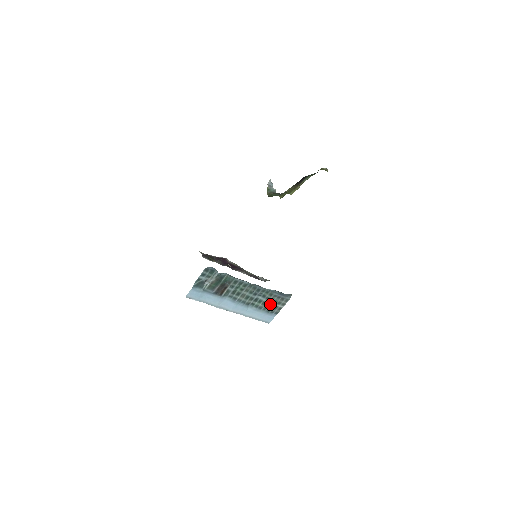
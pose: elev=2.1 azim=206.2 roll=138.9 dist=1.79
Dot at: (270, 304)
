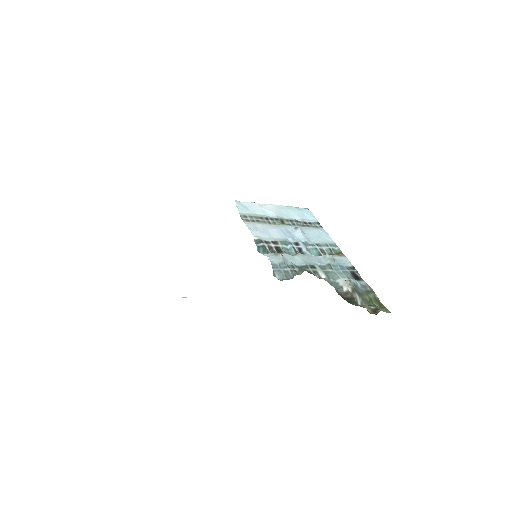
Dot at: occluded
